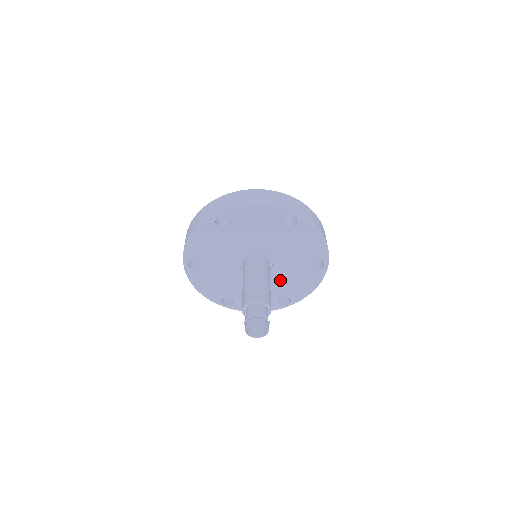
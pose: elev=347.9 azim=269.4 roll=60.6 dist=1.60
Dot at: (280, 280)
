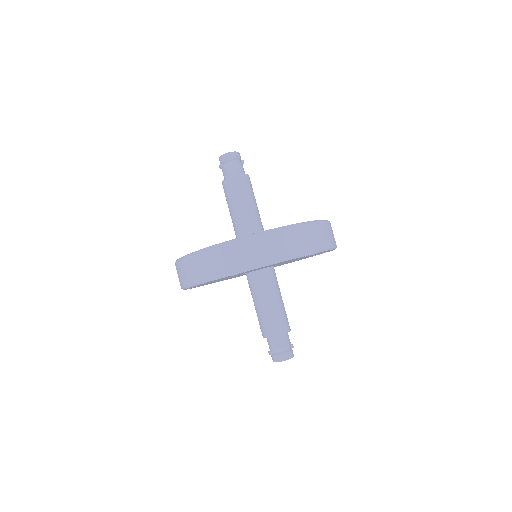
Dot at: occluded
